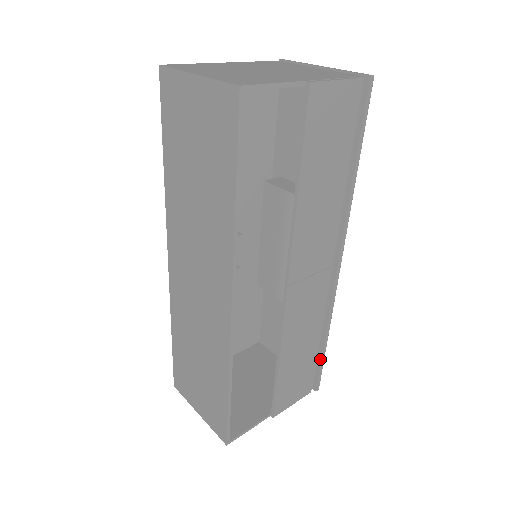
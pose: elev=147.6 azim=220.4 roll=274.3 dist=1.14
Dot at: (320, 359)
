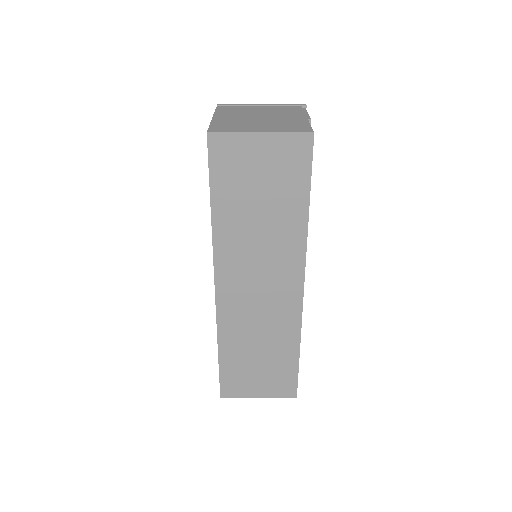
Dot at: occluded
